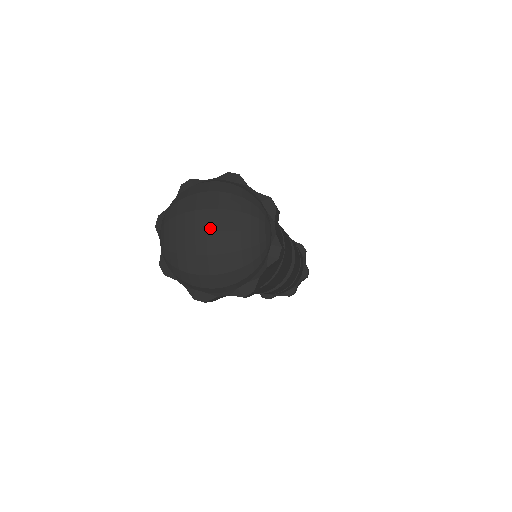
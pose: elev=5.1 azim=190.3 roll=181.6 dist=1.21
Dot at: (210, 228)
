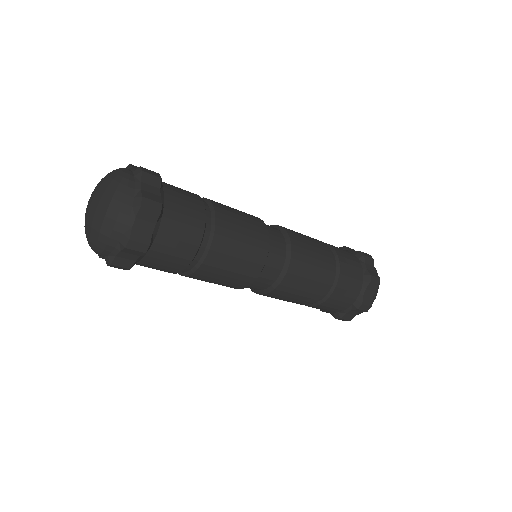
Dot at: (91, 202)
